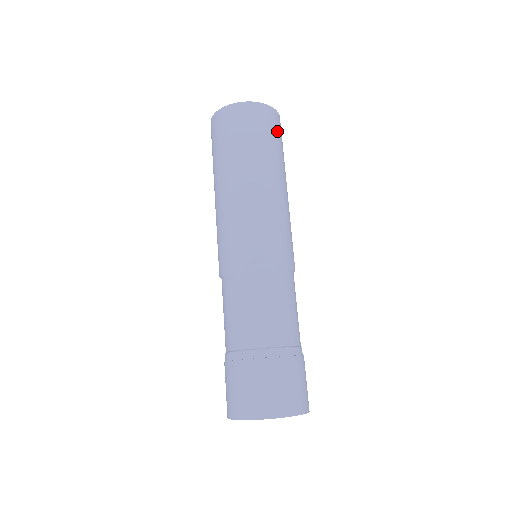
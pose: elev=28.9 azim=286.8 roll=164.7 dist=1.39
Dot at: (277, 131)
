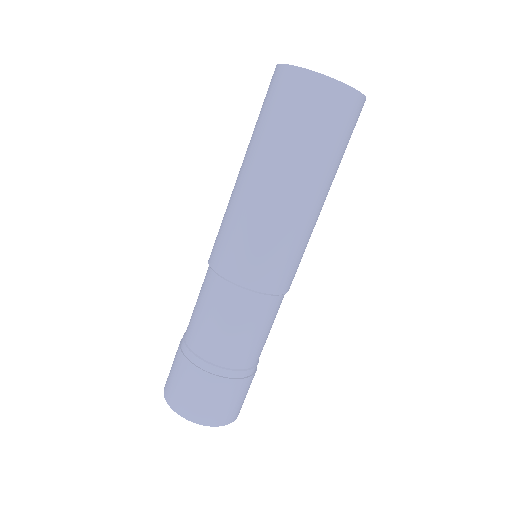
Dot at: occluded
